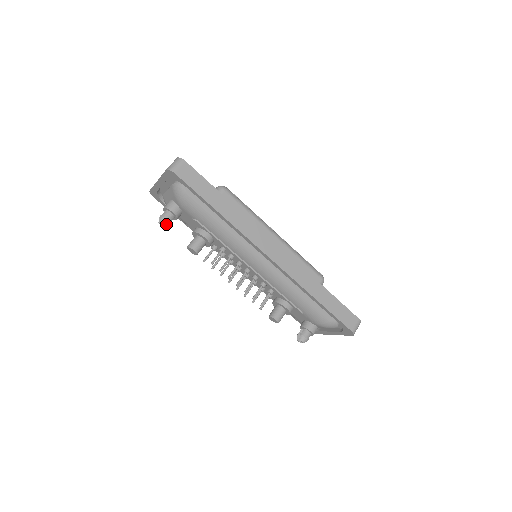
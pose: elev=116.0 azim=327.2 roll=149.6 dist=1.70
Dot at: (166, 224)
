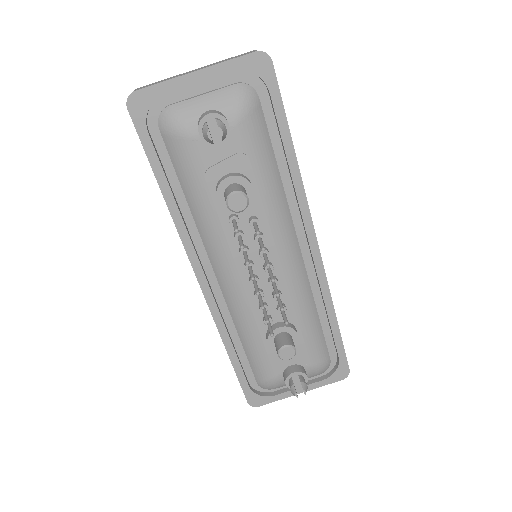
Dot at: (222, 137)
